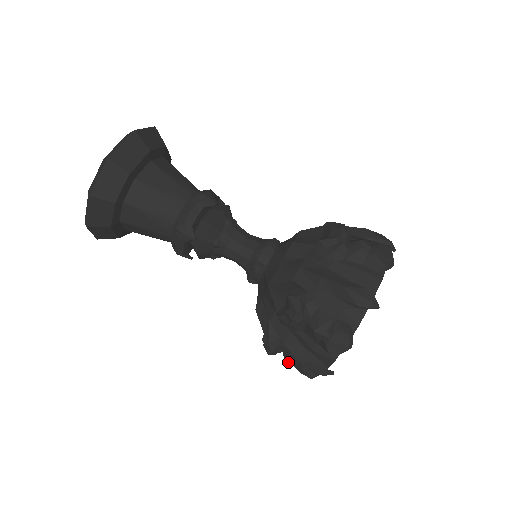
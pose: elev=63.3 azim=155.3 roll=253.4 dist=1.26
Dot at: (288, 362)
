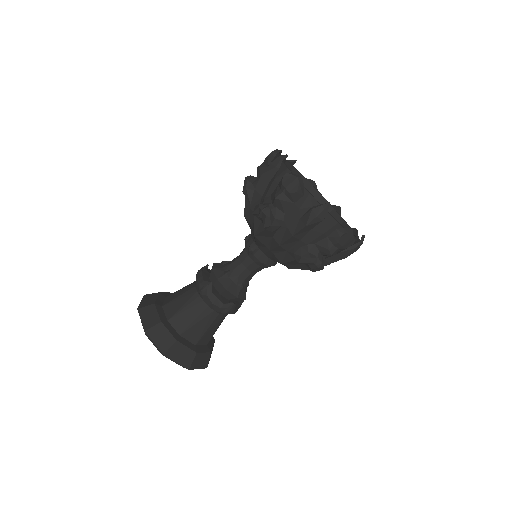
Dot at: (327, 250)
